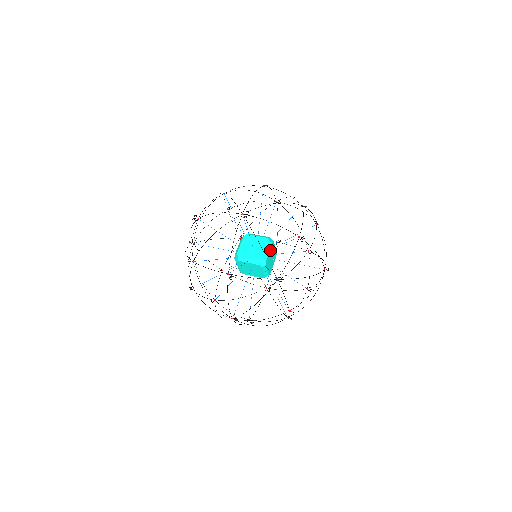
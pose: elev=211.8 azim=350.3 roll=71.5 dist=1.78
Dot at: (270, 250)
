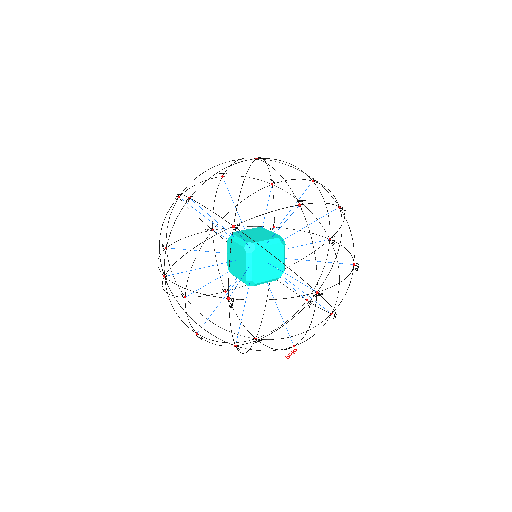
Dot at: (253, 263)
